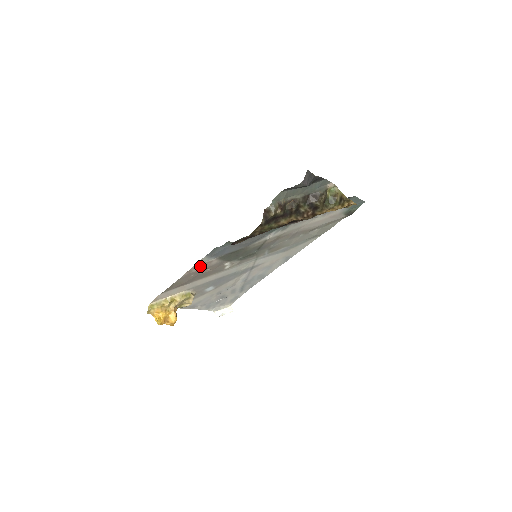
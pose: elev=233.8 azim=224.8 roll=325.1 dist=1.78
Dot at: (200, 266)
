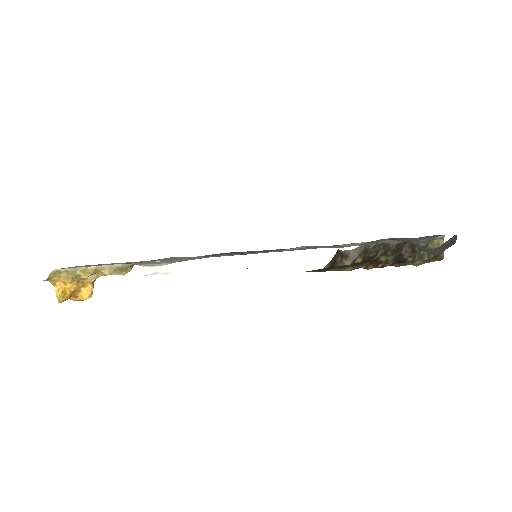
Dot at: (171, 258)
